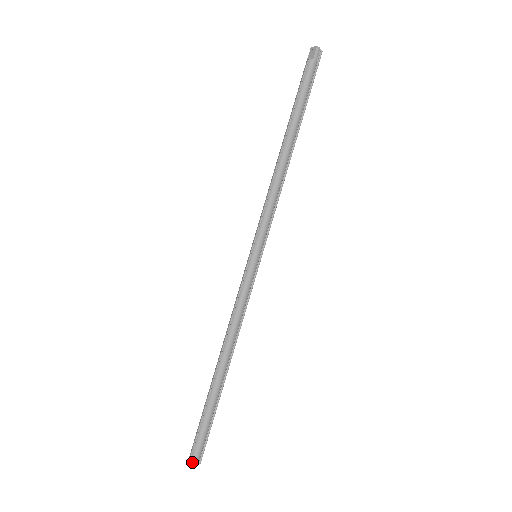
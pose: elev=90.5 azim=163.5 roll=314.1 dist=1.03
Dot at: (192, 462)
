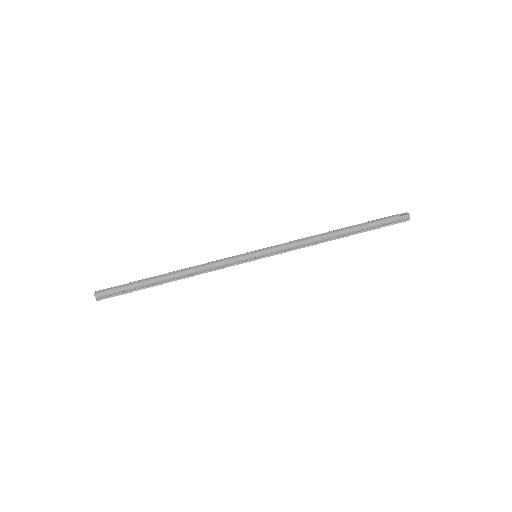
Dot at: (96, 293)
